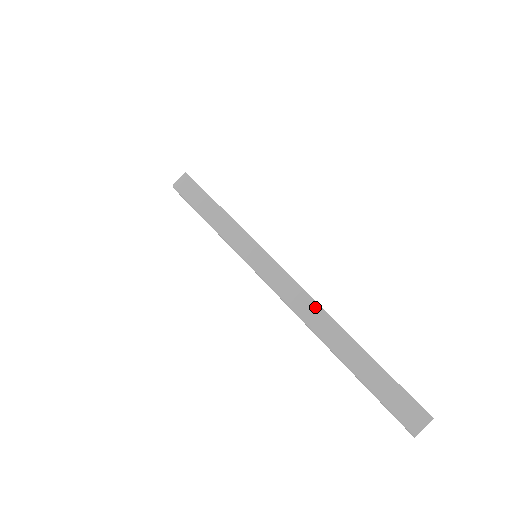
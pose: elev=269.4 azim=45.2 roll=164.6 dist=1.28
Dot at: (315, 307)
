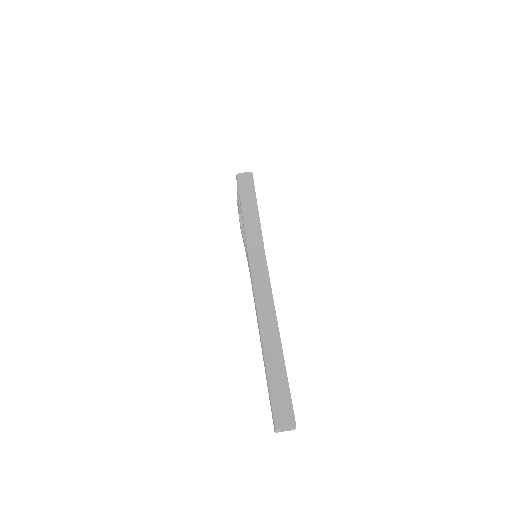
Dot at: (272, 309)
